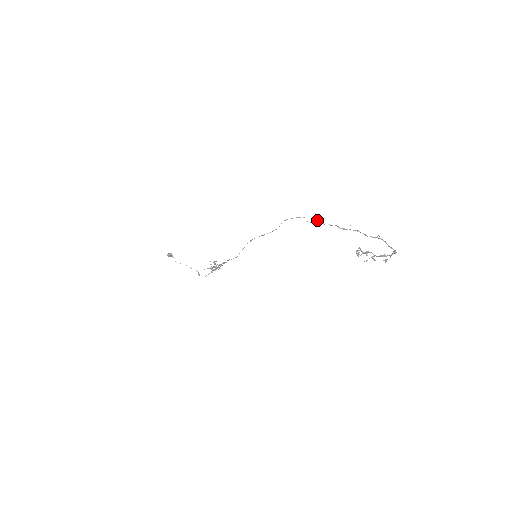
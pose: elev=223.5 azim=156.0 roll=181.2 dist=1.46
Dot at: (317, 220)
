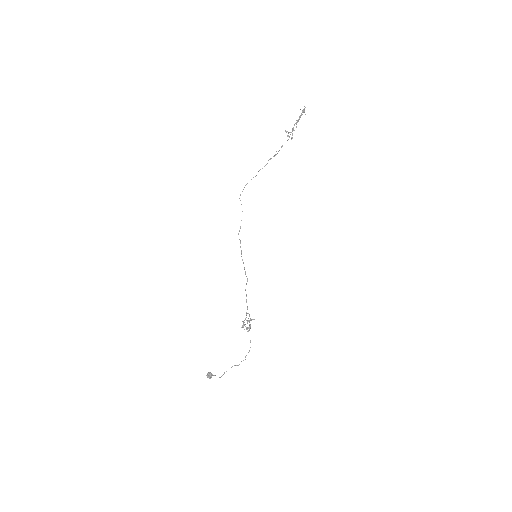
Dot at: occluded
